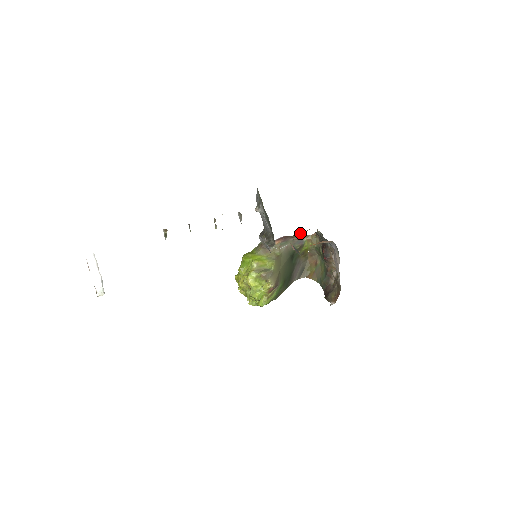
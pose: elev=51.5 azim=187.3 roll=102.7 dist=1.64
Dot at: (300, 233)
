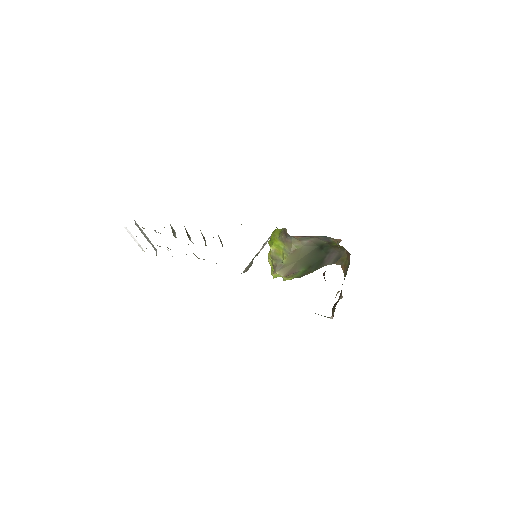
Dot at: occluded
